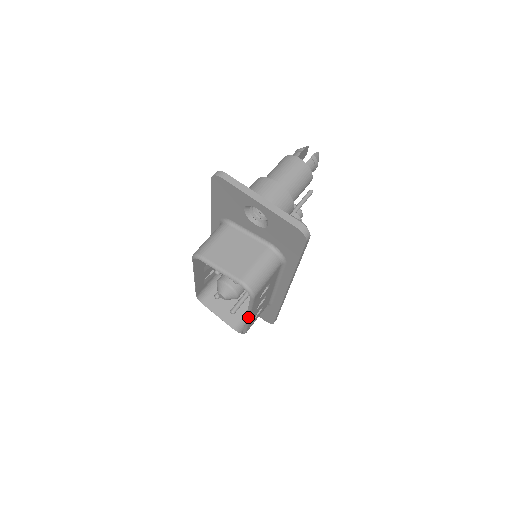
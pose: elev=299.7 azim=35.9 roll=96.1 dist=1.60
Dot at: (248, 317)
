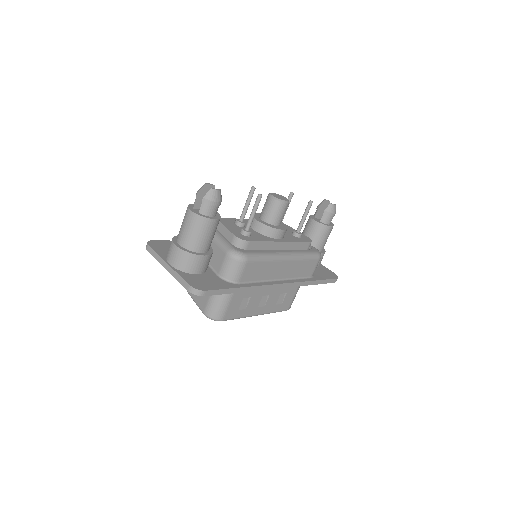
Dot at: (256, 315)
